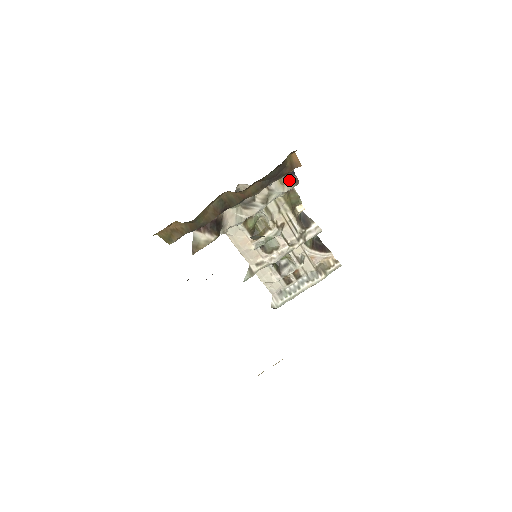
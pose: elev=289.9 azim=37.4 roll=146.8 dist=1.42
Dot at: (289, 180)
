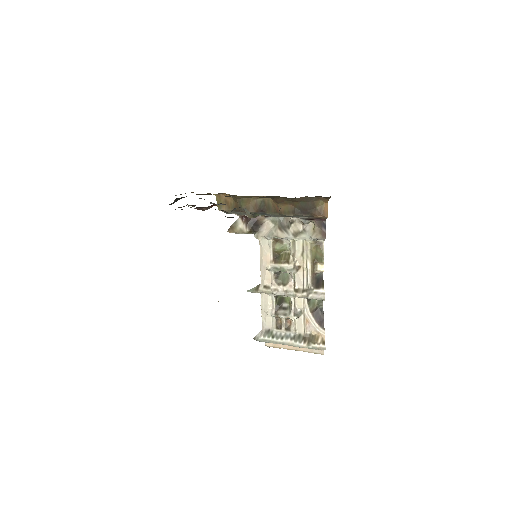
Dot at: (319, 230)
